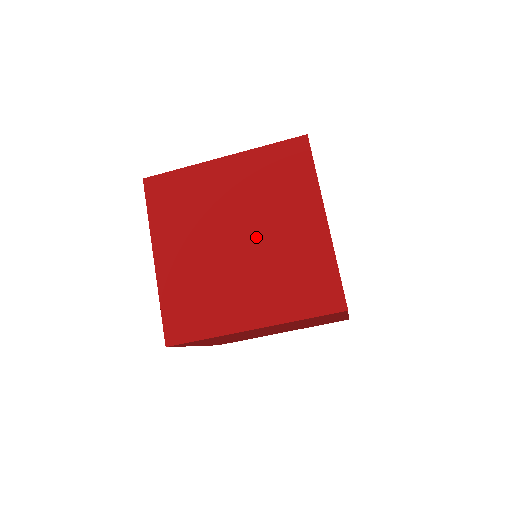
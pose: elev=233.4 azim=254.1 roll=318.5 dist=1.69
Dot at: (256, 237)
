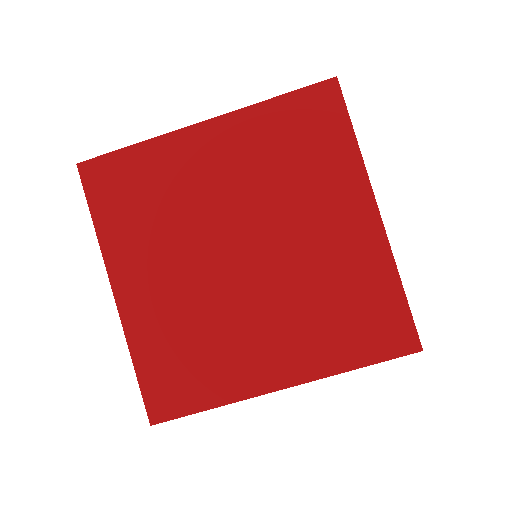
Dot at: (271, 248)
